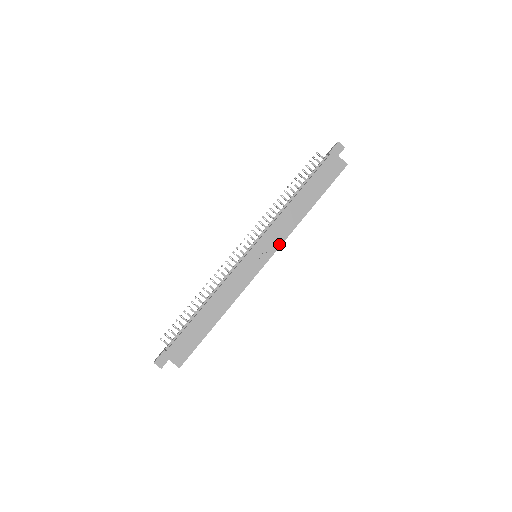
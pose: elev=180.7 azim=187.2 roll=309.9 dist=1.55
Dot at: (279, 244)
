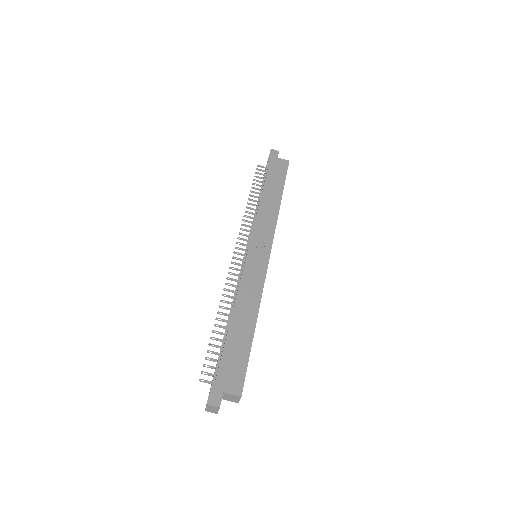
Dot at: (272, 234)
